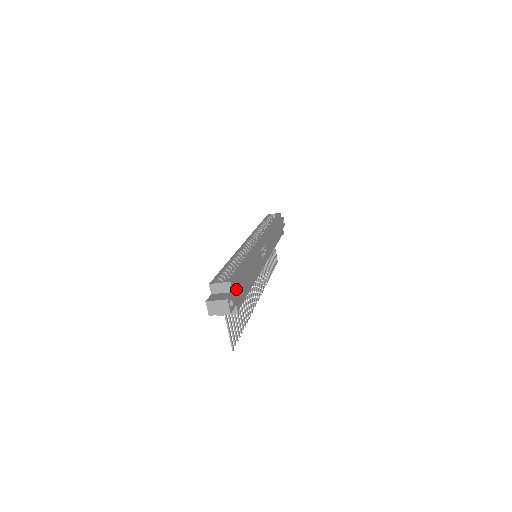
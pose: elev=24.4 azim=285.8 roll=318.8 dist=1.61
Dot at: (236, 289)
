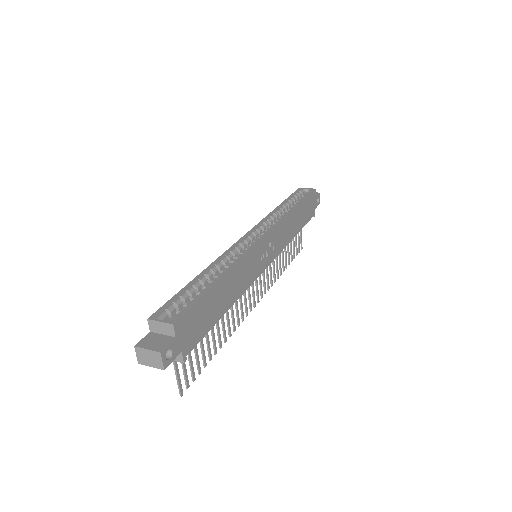
Dot at: (186, 329)
